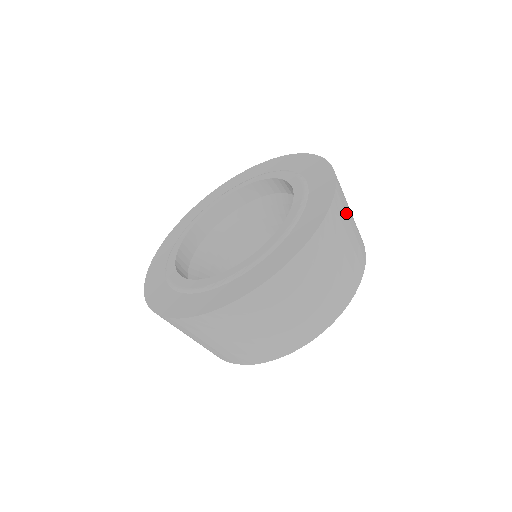
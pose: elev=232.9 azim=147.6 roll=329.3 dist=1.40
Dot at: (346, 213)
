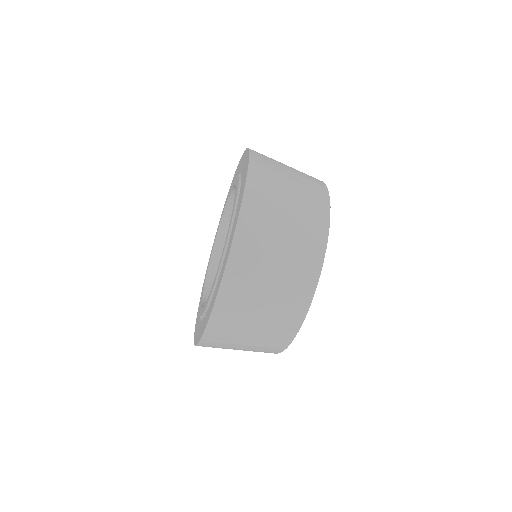
Dot at: (259, 264)
